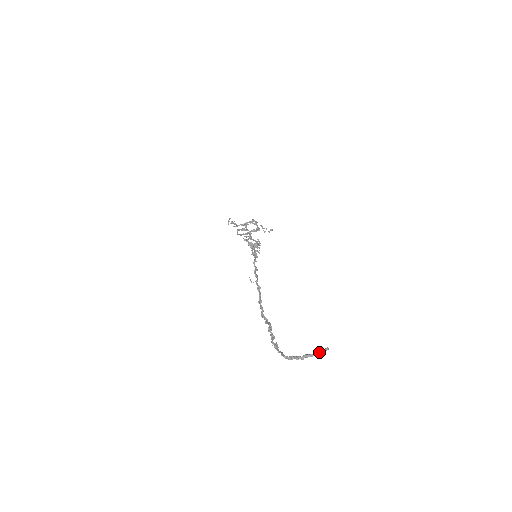
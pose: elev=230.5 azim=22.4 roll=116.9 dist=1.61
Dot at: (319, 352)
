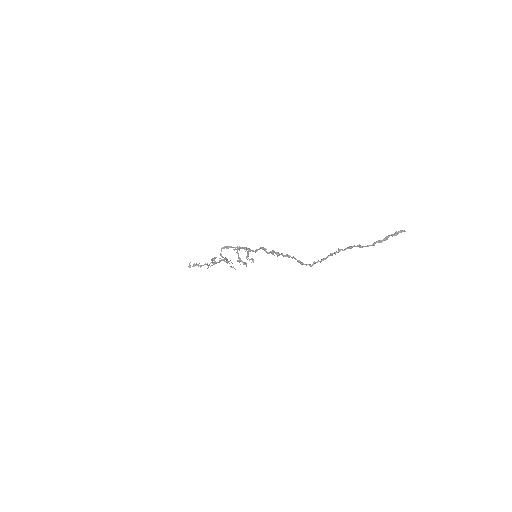
Dot at: (403, 230)
